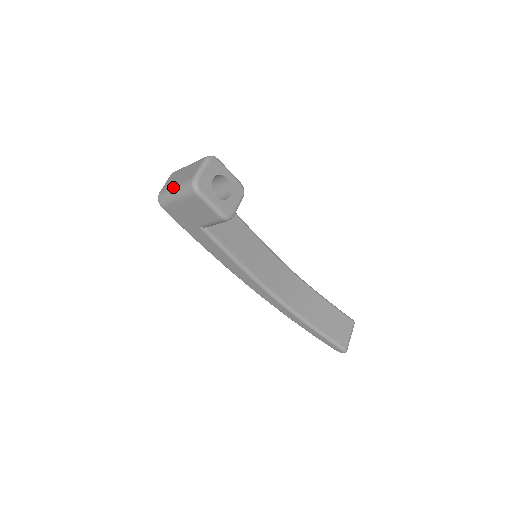
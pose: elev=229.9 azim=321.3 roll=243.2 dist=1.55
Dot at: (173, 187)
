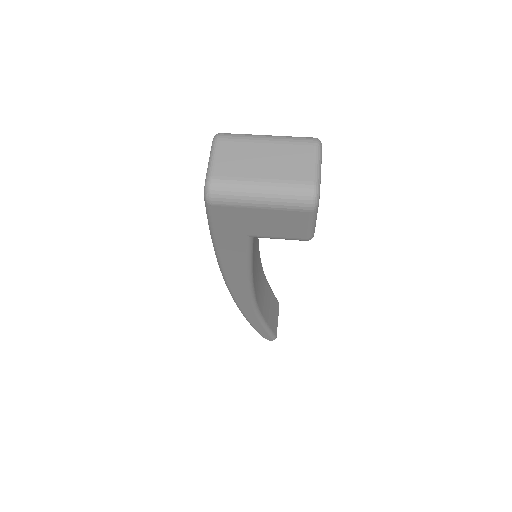
Dot at: (257, 182)
